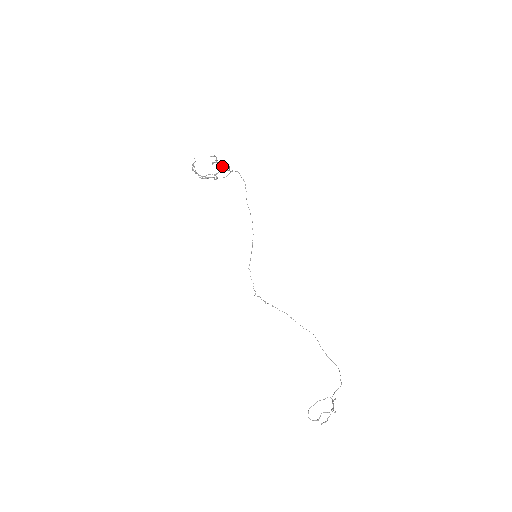
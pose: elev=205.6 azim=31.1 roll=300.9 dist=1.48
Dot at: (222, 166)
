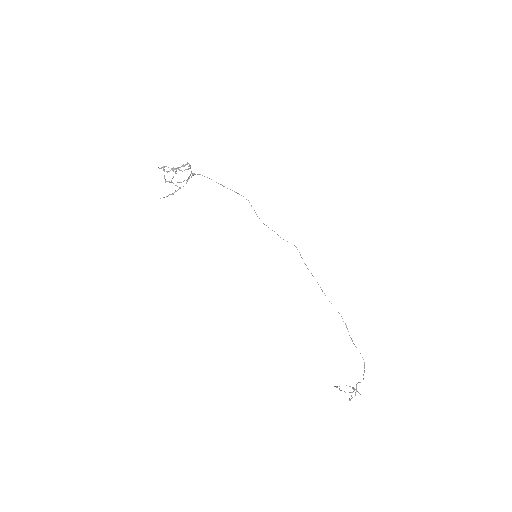
Dot at: occluded
